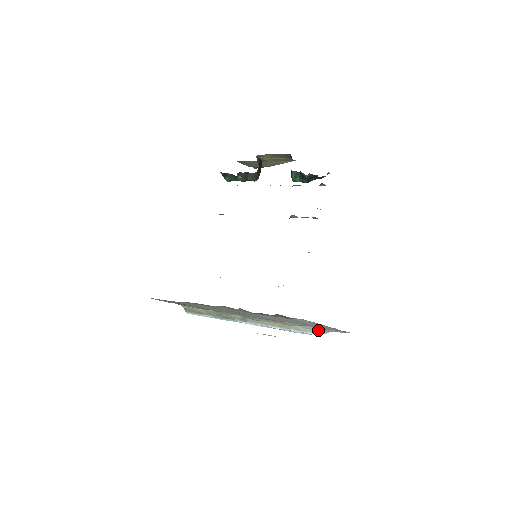
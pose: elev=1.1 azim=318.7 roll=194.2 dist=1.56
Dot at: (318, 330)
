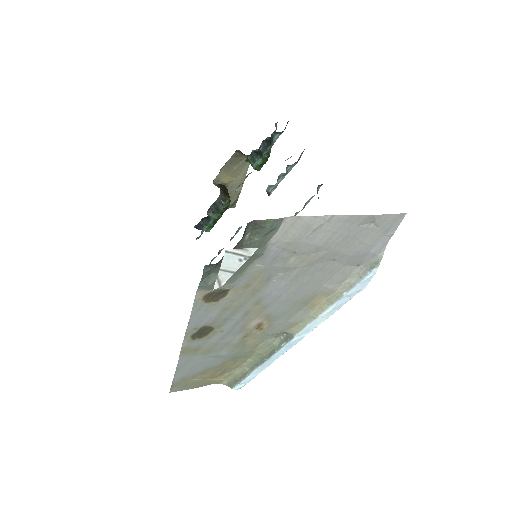
Dot at: (370, 261)
